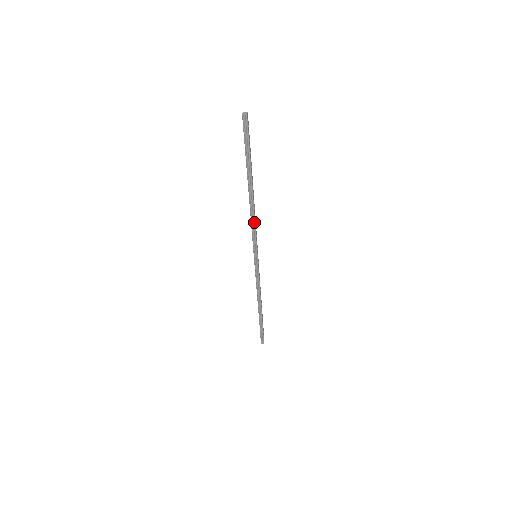
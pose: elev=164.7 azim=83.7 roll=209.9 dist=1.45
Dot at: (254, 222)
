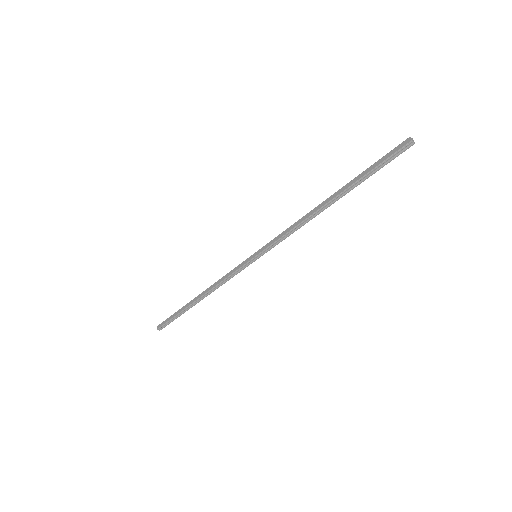
Dot at: (297, 229)
